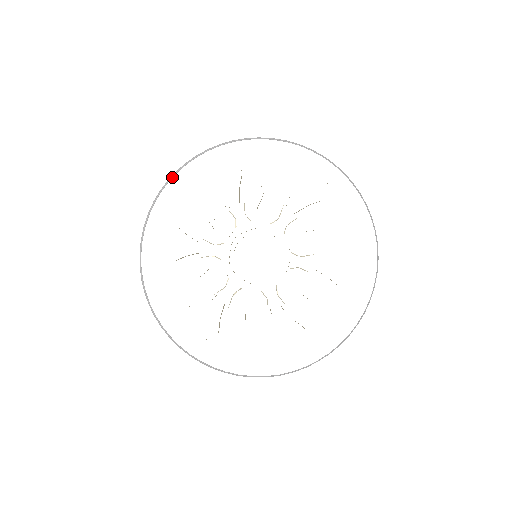
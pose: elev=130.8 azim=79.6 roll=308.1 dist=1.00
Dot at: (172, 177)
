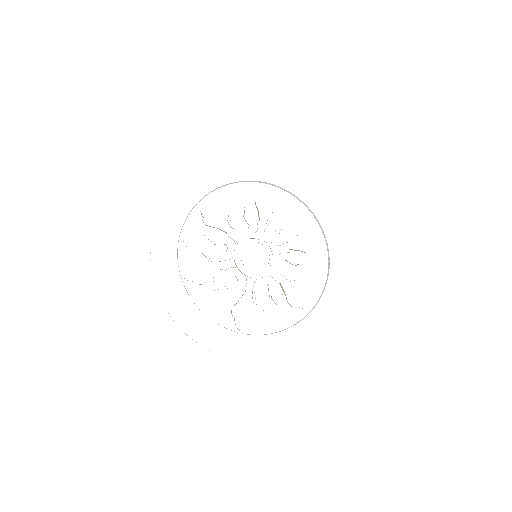
Dot at: occluded
